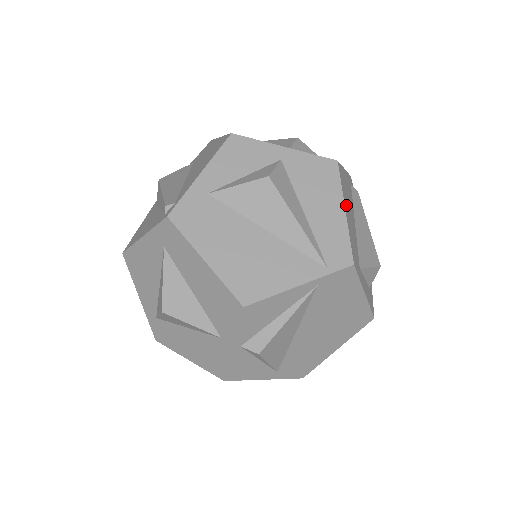
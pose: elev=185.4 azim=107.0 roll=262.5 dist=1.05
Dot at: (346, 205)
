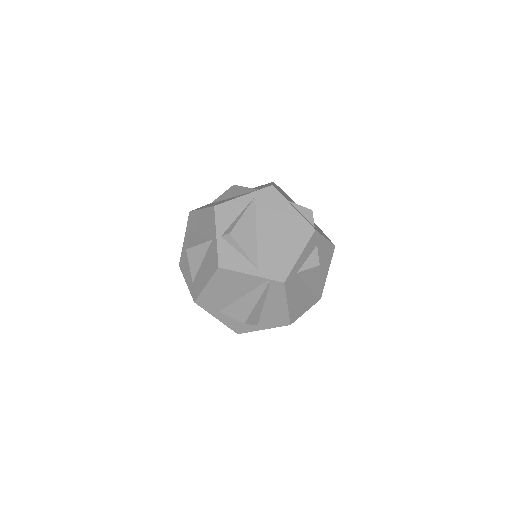
Dot at: (278, 188)
